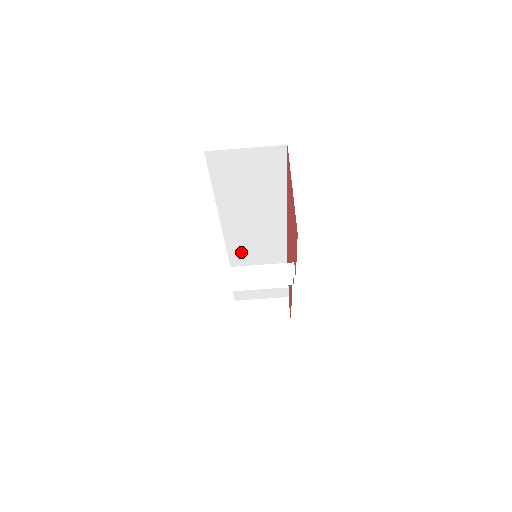
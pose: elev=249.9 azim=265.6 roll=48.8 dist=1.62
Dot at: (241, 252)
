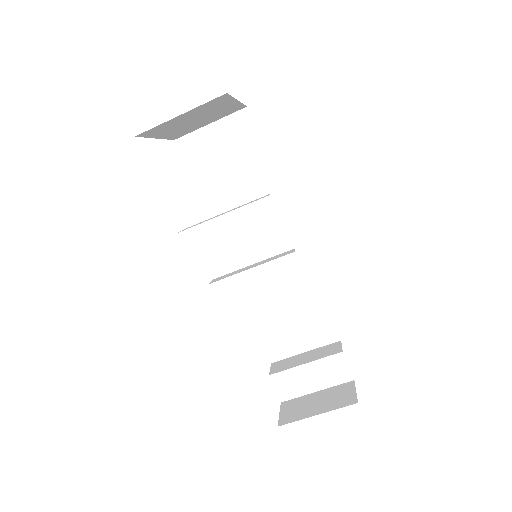
Dot at: (265, 308)
